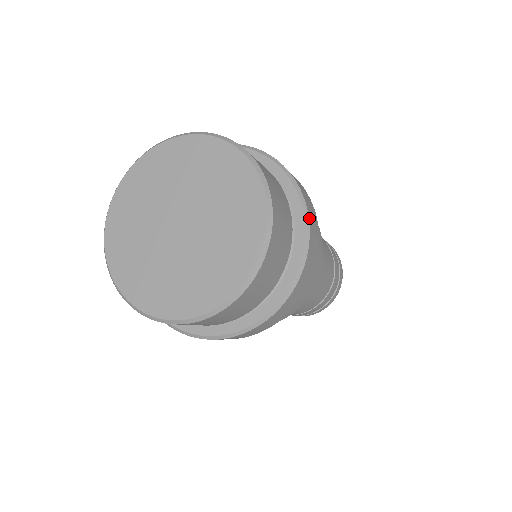
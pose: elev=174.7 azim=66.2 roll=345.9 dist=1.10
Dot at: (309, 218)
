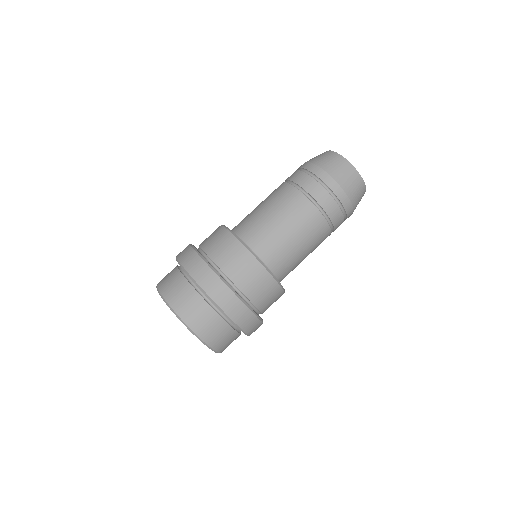
Dot at: (244, 330)
